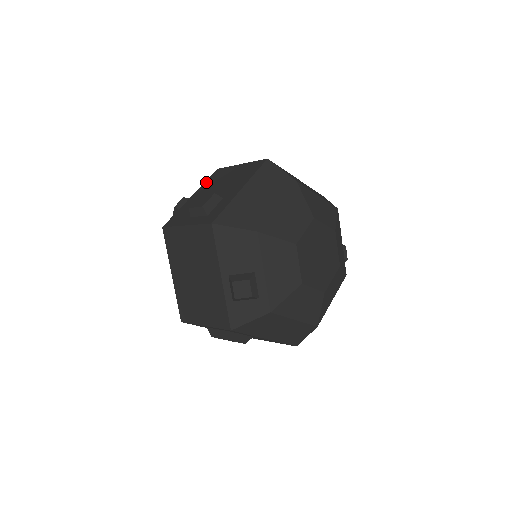
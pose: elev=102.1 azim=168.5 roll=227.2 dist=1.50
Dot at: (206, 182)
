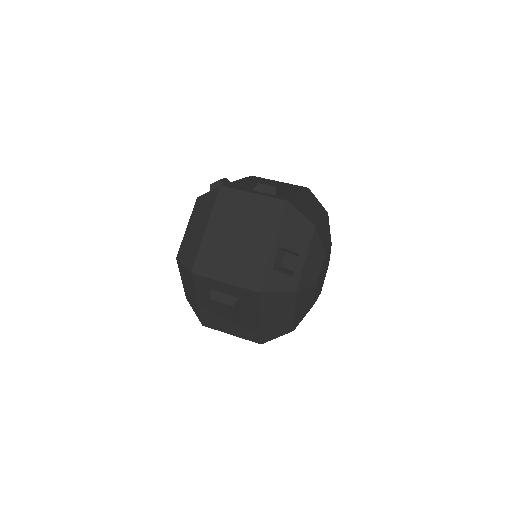
Dot at: (247, 178)
